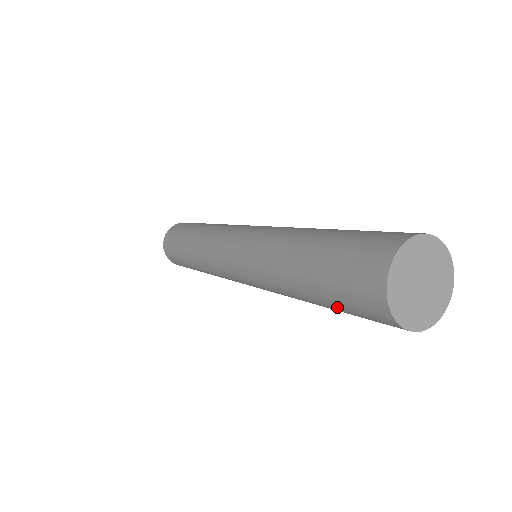
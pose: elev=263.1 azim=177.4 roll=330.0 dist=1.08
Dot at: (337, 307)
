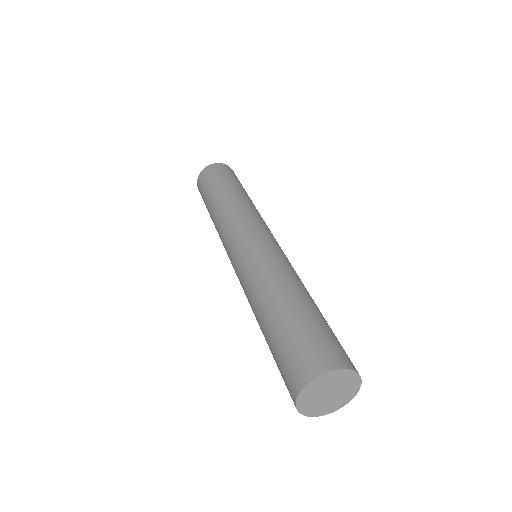
Dot at: occluded
